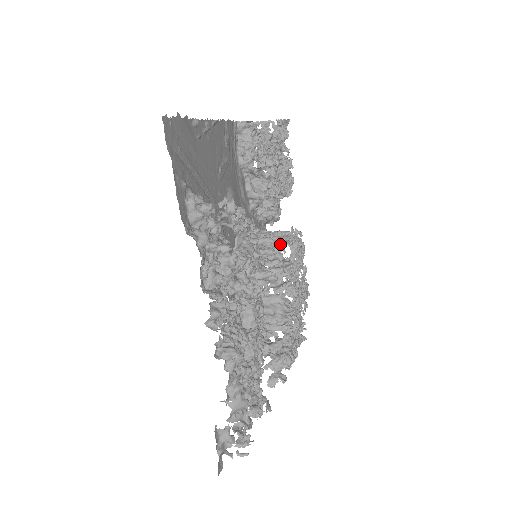
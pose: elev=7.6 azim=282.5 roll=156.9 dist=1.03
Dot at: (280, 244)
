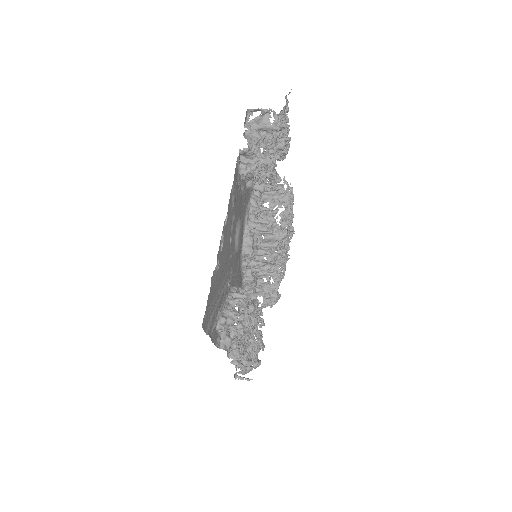
Dot at: (274, 213)
